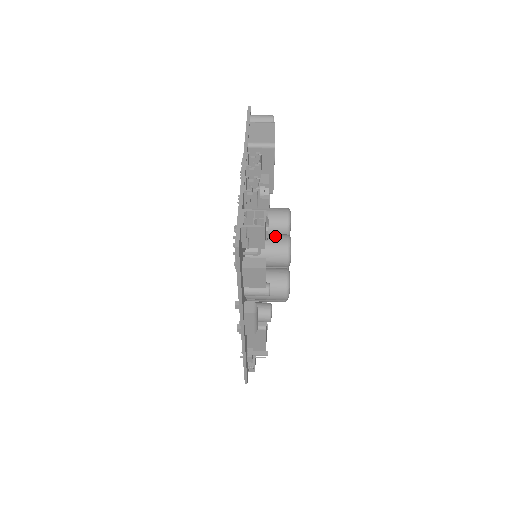
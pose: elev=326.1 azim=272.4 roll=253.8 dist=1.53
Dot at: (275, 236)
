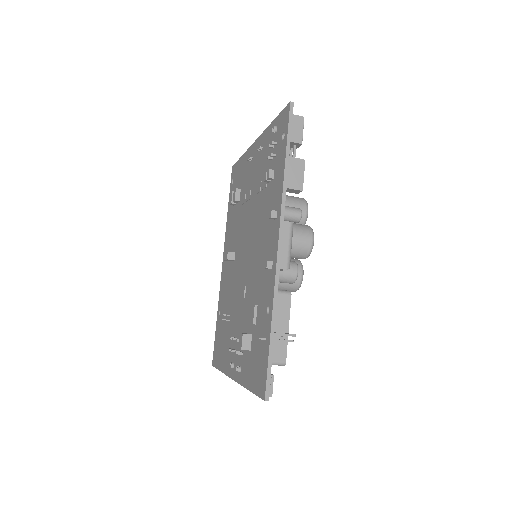
Dot at: occluded
